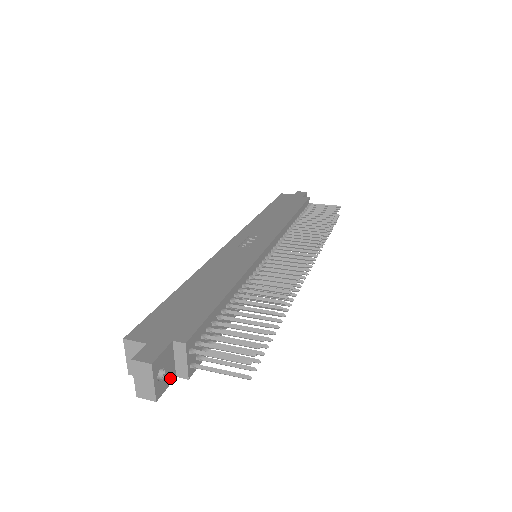
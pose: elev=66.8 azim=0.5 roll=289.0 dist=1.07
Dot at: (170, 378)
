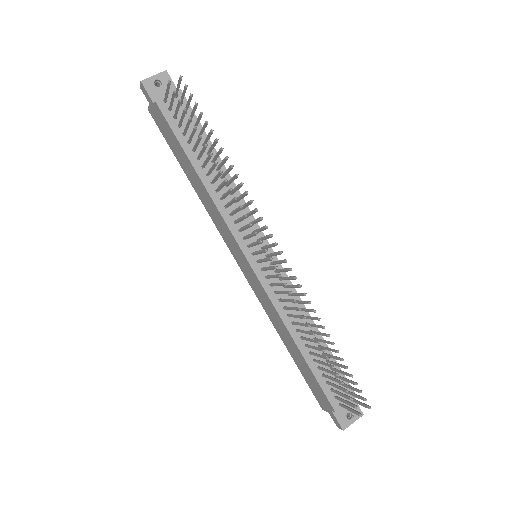
Dot at: (154, 96)
